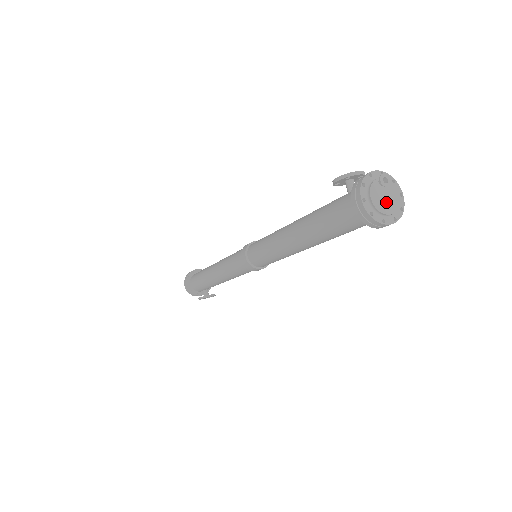
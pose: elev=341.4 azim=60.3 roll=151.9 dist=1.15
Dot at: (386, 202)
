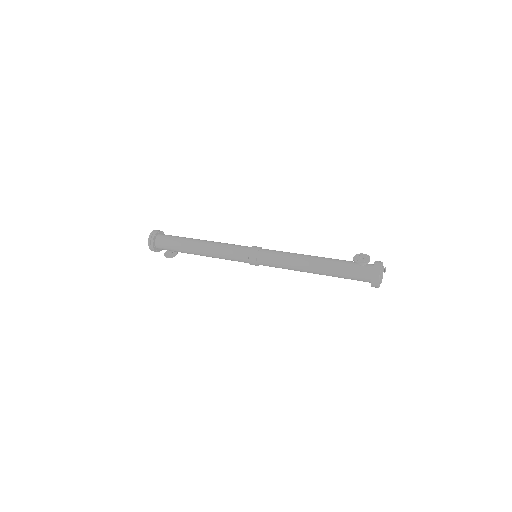
Dot at: (382, 277)
